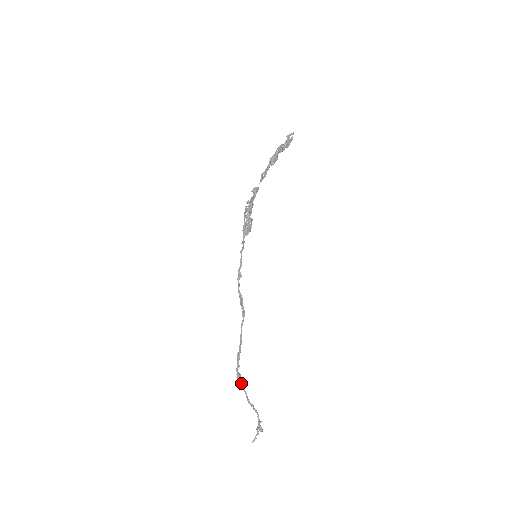
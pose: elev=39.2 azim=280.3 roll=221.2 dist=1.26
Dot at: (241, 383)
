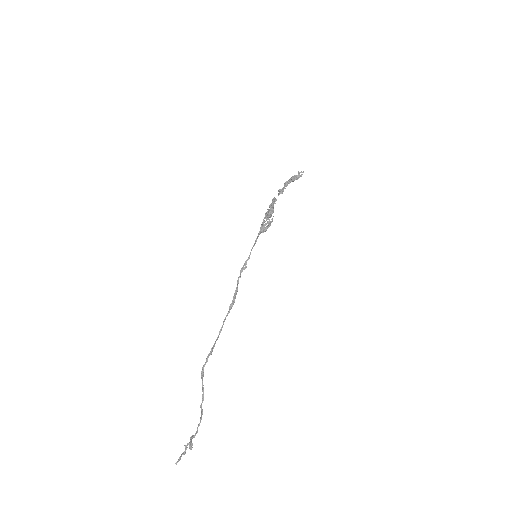
Dot at: occluded
